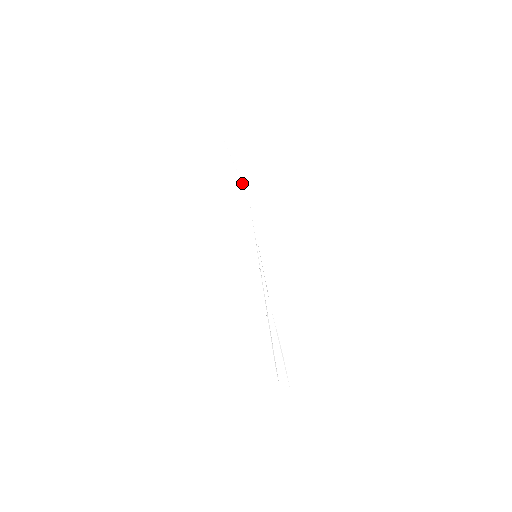
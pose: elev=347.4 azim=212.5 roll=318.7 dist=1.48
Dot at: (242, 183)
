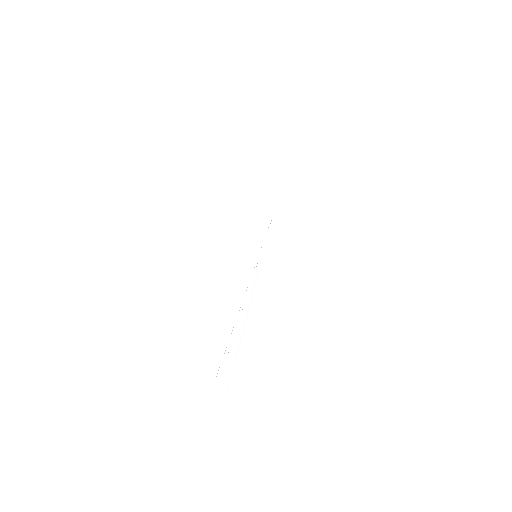
Dot at: (279, 180)
